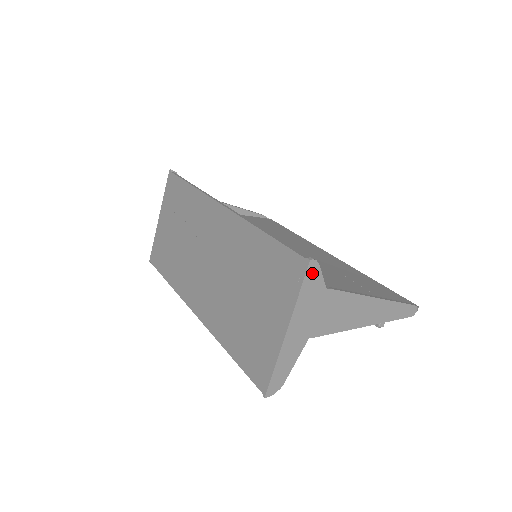
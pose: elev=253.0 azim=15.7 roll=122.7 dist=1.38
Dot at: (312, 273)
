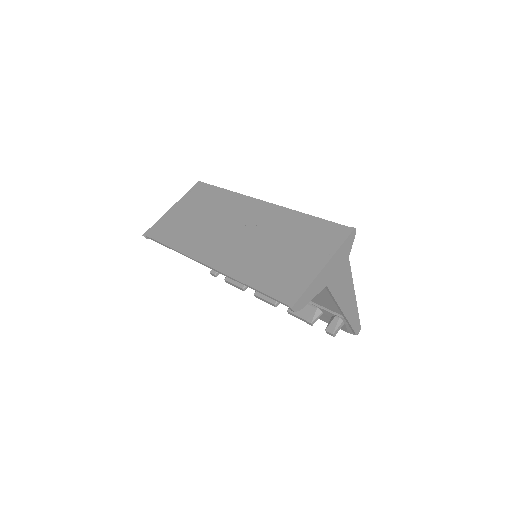
Dot at: (351, 238)
